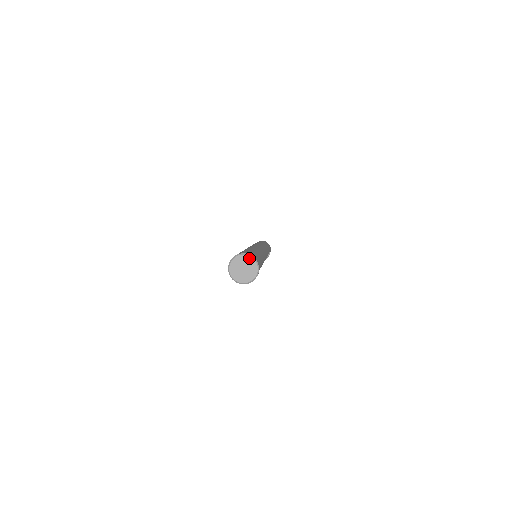
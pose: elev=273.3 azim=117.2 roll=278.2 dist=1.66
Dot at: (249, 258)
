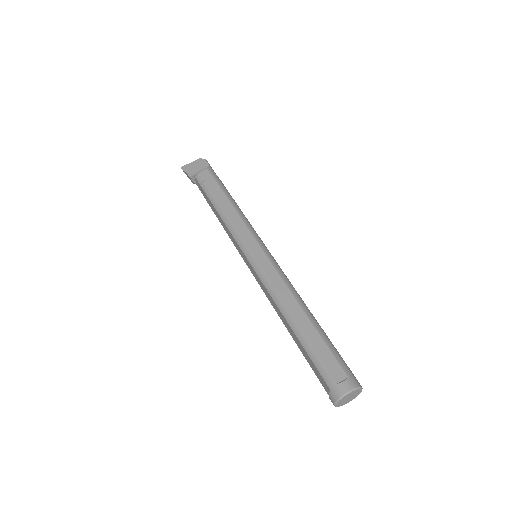
Dot at: (360, 392)
